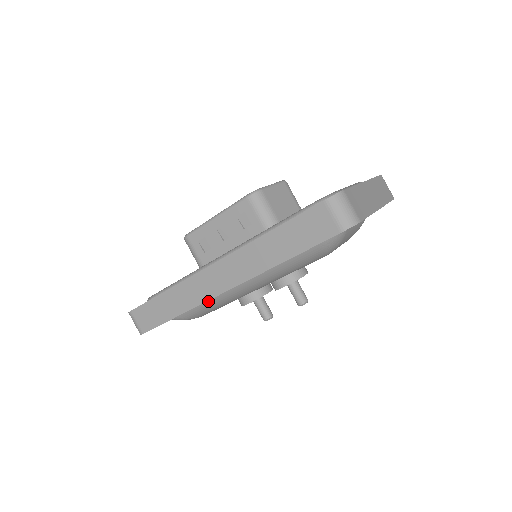
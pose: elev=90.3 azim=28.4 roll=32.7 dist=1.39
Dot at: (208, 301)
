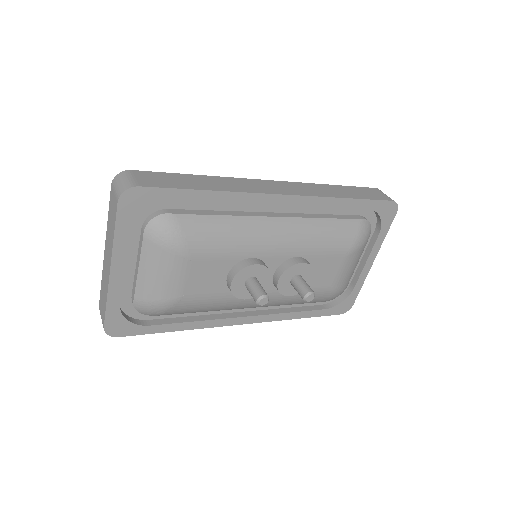
Dot at: (233, 218)
